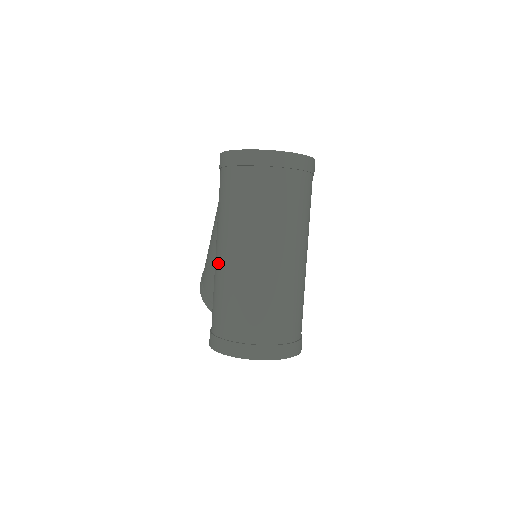
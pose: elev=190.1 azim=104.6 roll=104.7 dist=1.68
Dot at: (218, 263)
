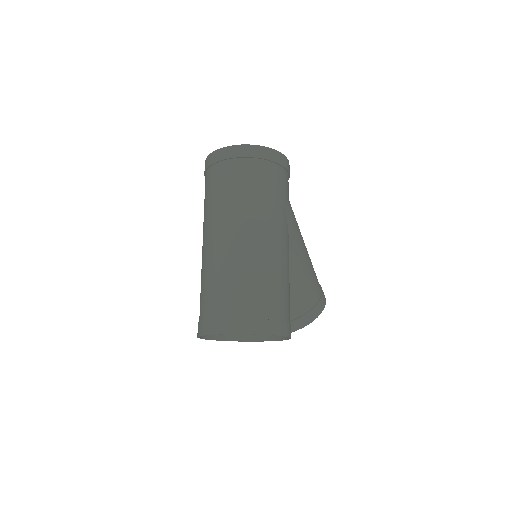
Dot at: occluded
